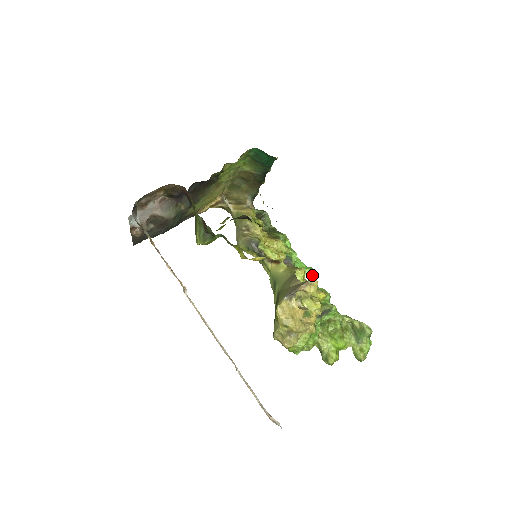
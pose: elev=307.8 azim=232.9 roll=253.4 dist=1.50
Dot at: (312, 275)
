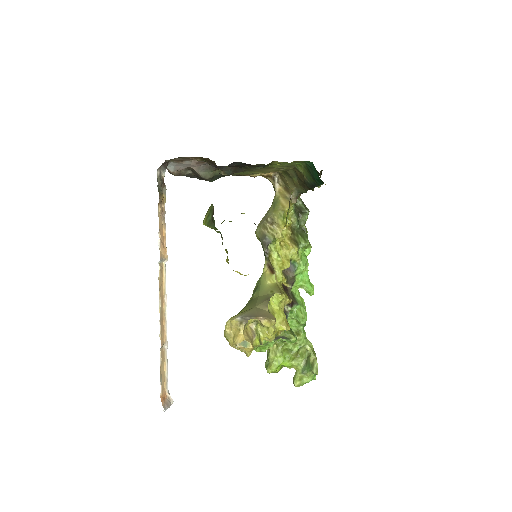
Dot at: (308, 292)
